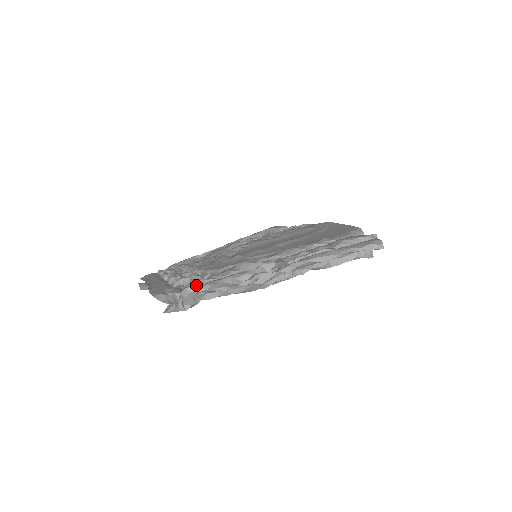
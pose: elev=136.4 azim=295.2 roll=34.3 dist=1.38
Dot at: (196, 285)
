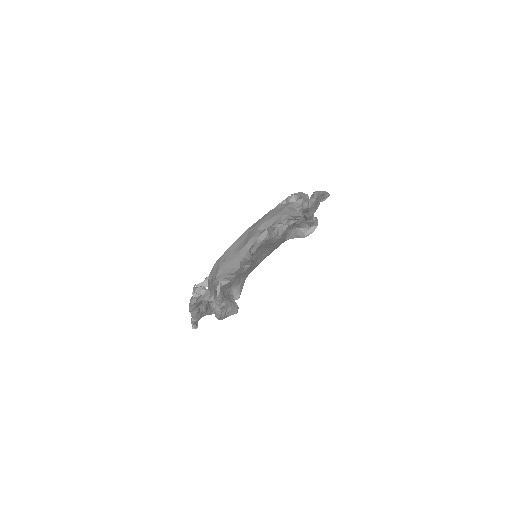
Dot at: occluded
